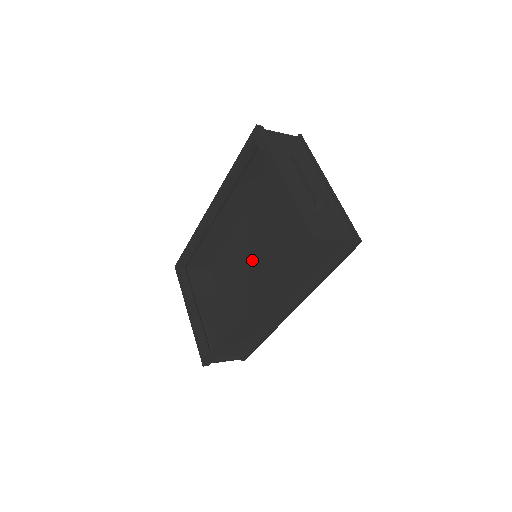
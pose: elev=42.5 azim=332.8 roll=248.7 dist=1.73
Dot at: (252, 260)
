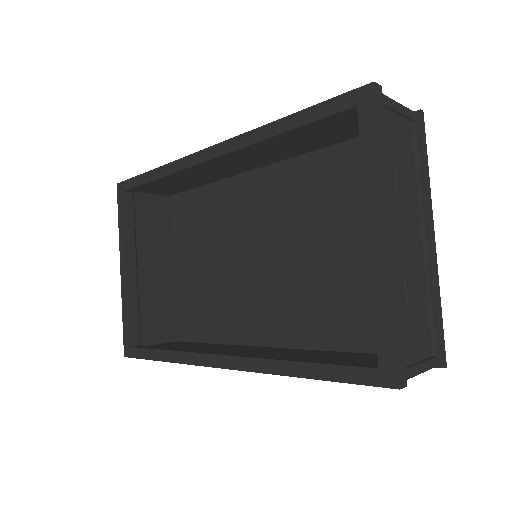
Dot at: (244, 244)
